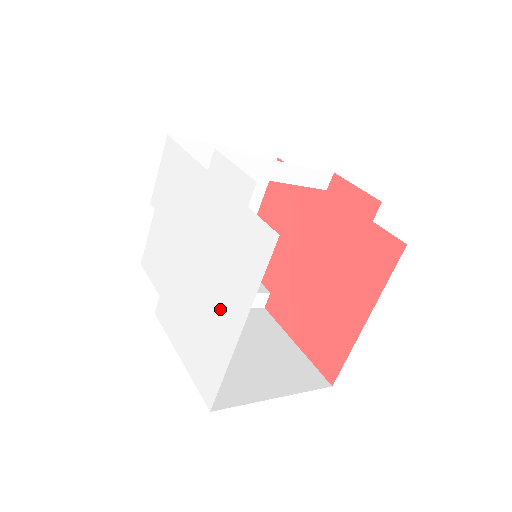
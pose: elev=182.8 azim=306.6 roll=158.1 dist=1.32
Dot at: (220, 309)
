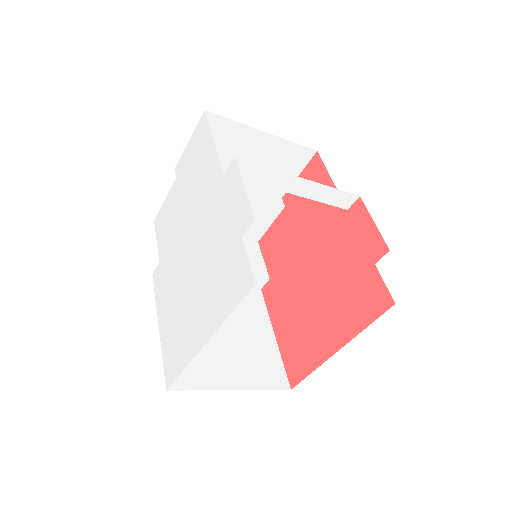
Dot at: (196, 312)
